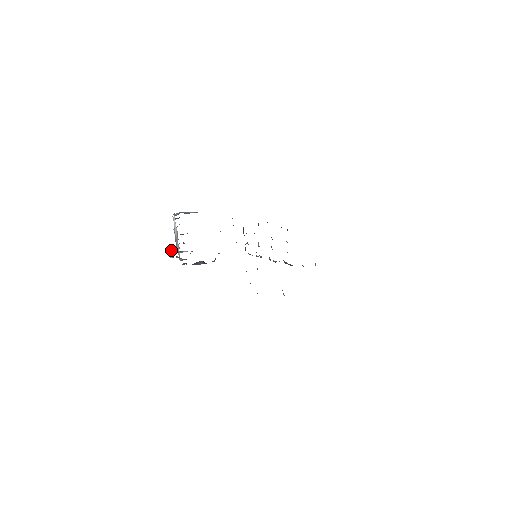
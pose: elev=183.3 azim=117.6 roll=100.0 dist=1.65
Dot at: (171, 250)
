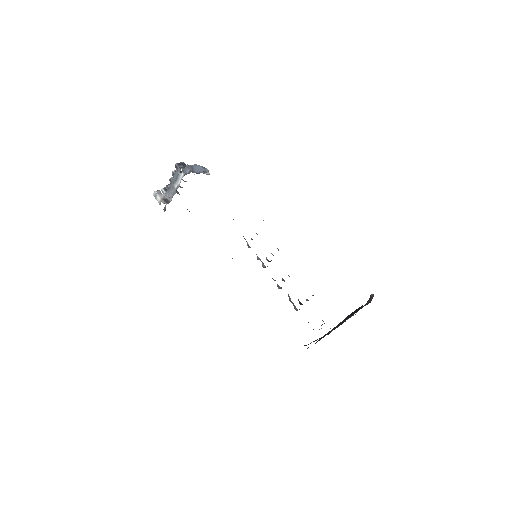
Dot at: (159, 191)
